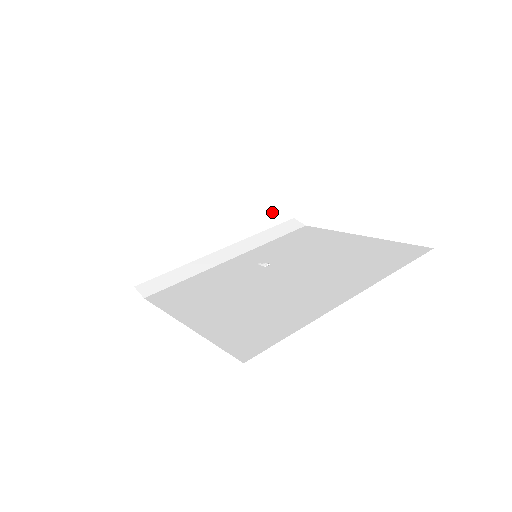
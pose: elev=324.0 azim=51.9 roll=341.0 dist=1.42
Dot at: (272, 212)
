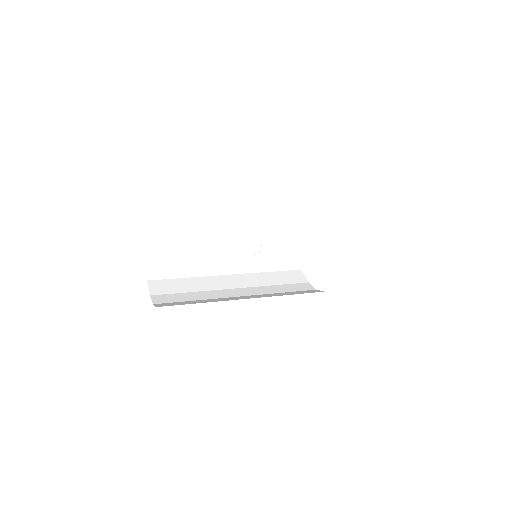
Dot at: (303, 291)
